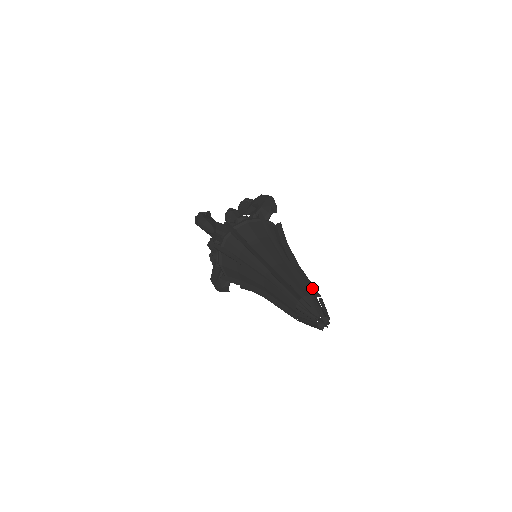
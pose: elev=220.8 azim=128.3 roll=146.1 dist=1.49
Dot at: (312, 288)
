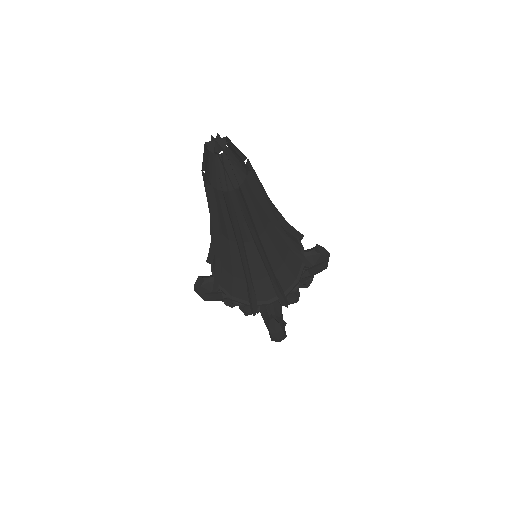
Dot at: occluded
